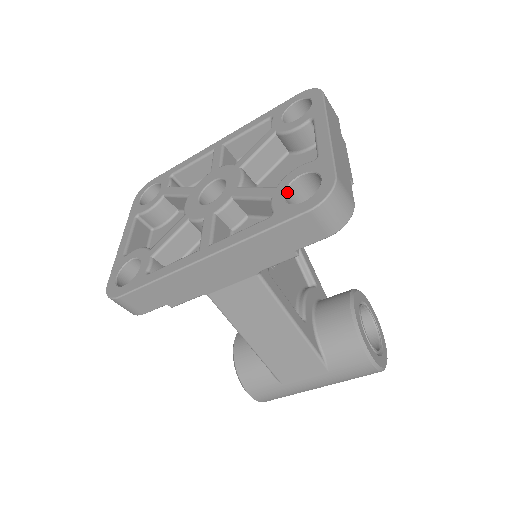
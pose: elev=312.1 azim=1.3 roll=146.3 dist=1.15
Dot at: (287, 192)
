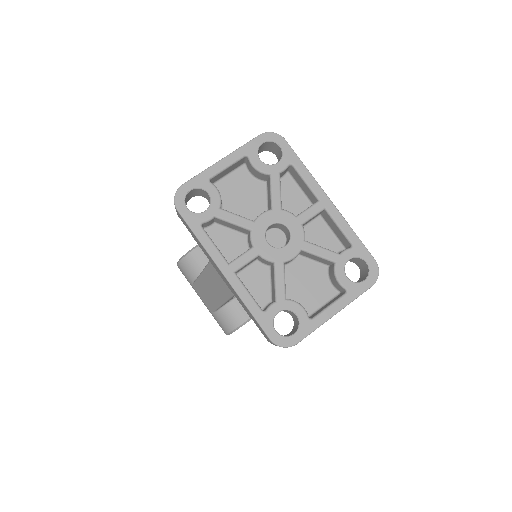
Dot at: (283, 310)
